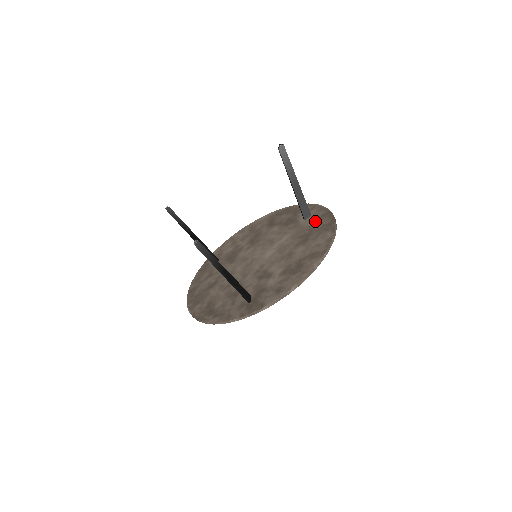
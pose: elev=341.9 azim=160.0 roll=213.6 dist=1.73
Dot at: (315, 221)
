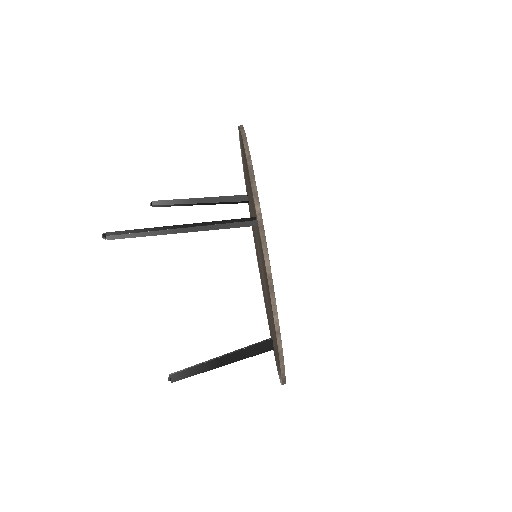
Dot at: occluded
